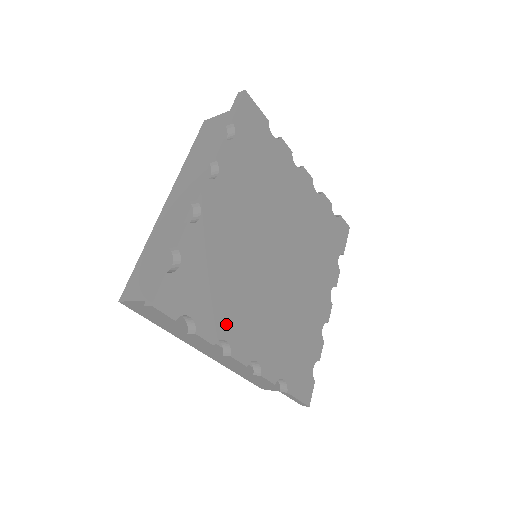
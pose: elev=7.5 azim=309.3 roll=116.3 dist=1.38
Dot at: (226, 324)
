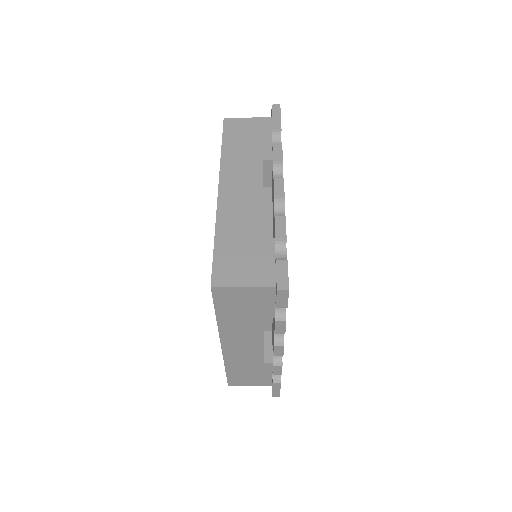
Dot at: occluded
